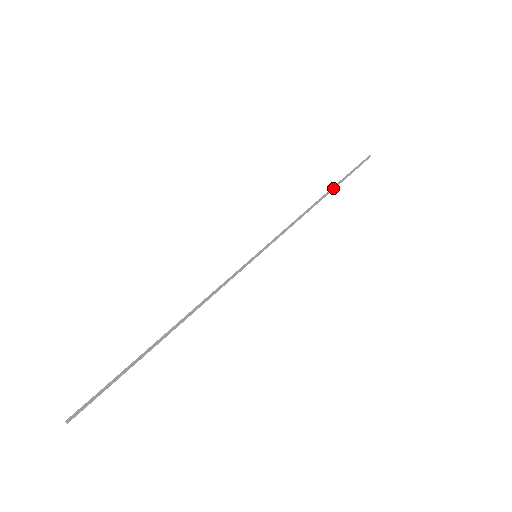
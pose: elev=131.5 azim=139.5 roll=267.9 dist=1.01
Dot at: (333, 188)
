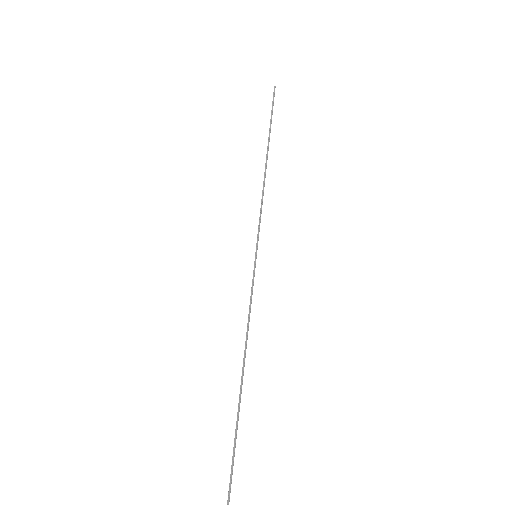
Dot at: (268, 143)
